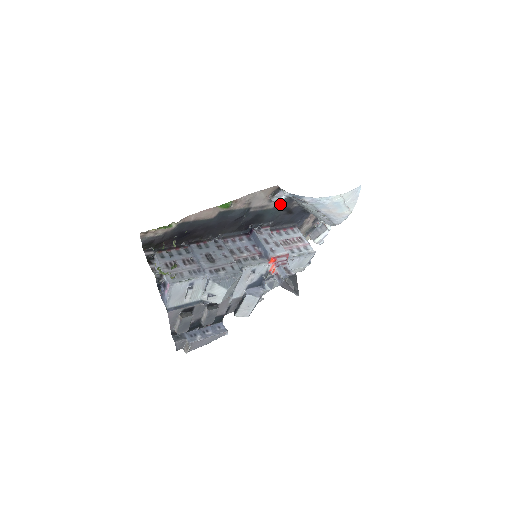
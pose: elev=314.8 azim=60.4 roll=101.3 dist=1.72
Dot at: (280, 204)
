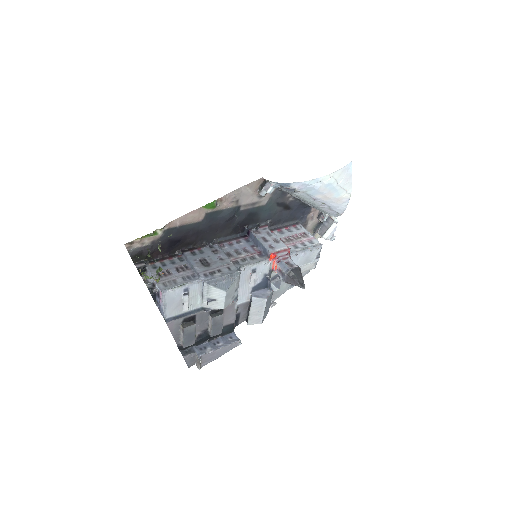
Dot at: (273, 199)
